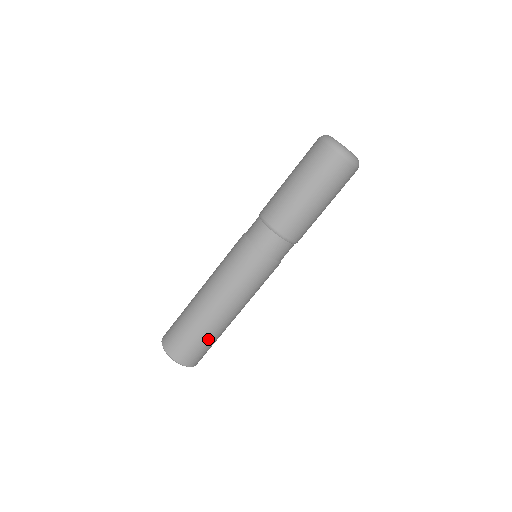
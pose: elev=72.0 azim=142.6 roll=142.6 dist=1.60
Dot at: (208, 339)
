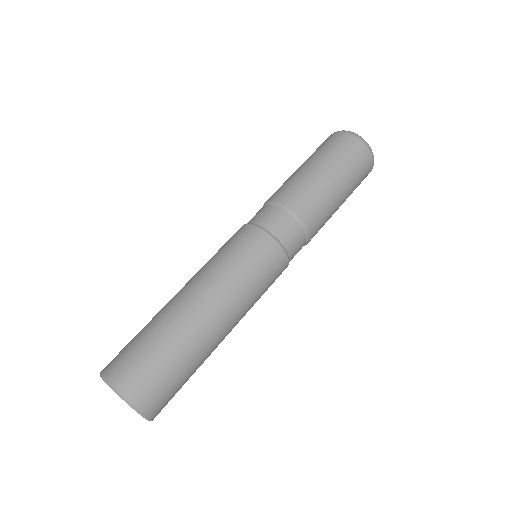
Dot at: (178, 357)
